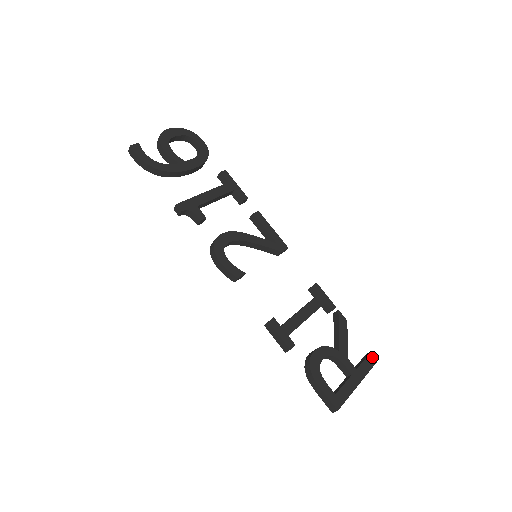
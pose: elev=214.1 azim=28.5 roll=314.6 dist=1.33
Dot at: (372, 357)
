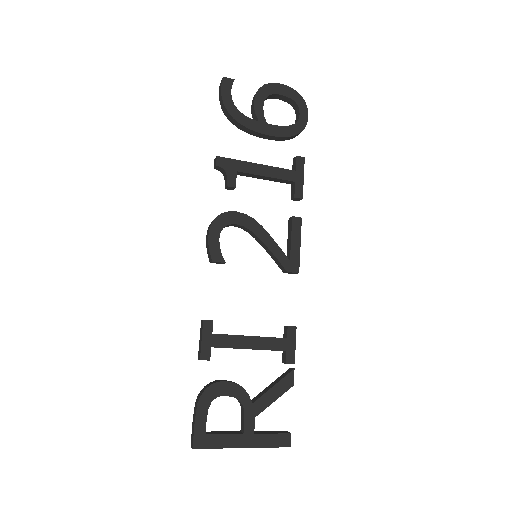
Dot at: (285, 438)
